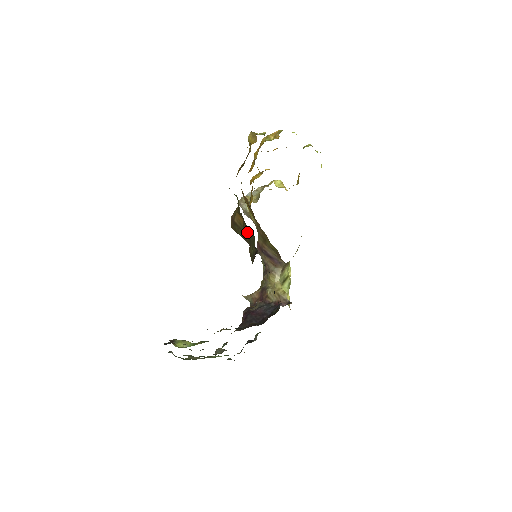
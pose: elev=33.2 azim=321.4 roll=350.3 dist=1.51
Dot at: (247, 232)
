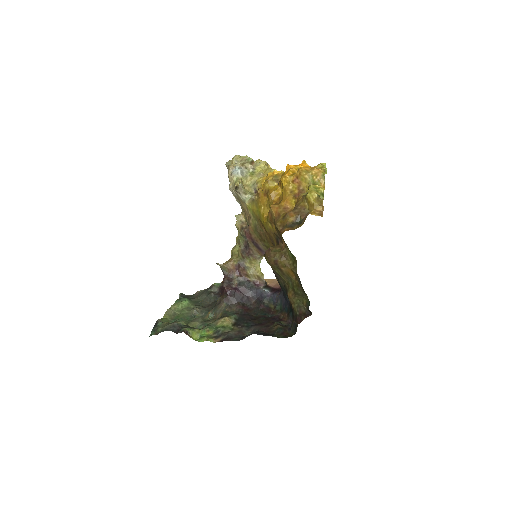
Dot at: (297, 287)
